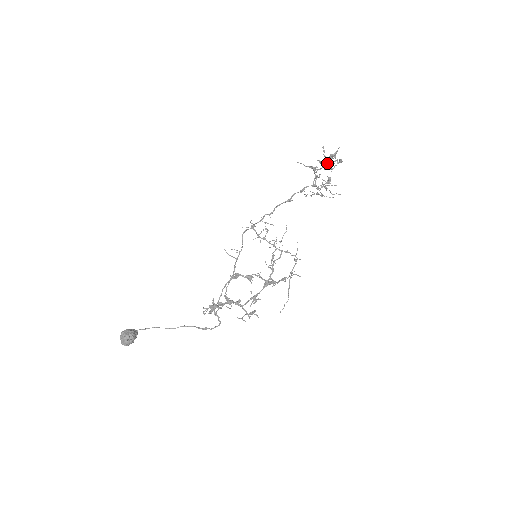
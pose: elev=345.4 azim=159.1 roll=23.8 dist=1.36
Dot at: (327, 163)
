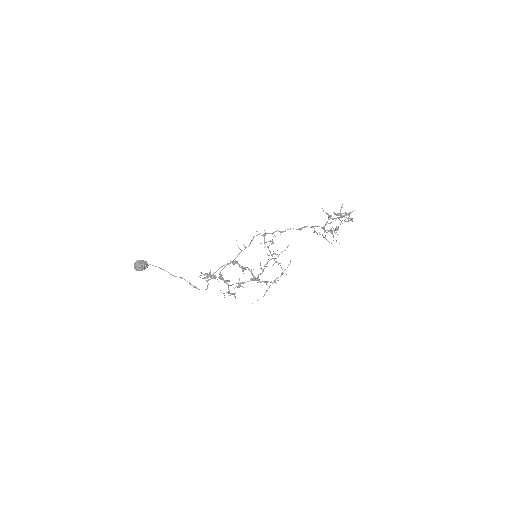
Dot at: (340, 217)
